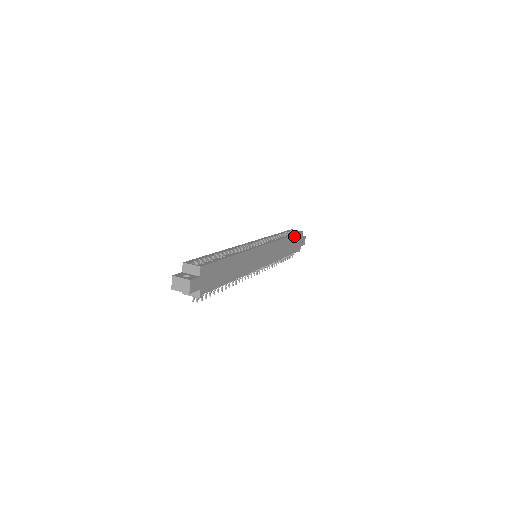
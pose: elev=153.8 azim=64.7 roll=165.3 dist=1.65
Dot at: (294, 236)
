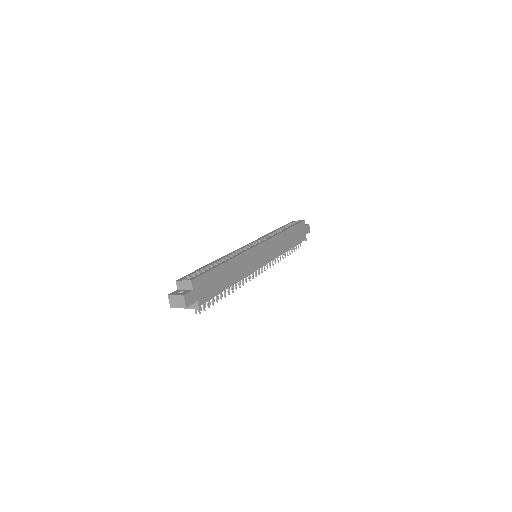
Dot at: (294, 227)
